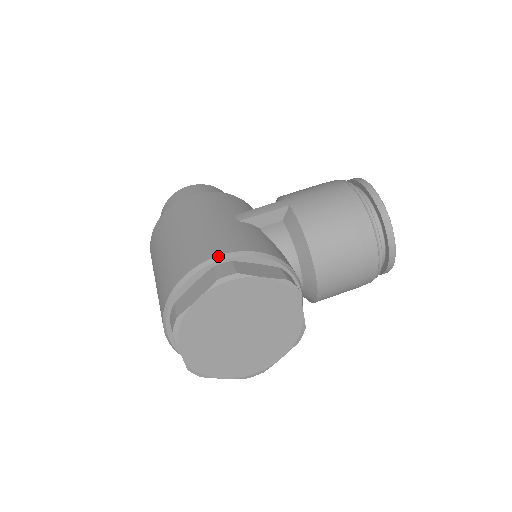
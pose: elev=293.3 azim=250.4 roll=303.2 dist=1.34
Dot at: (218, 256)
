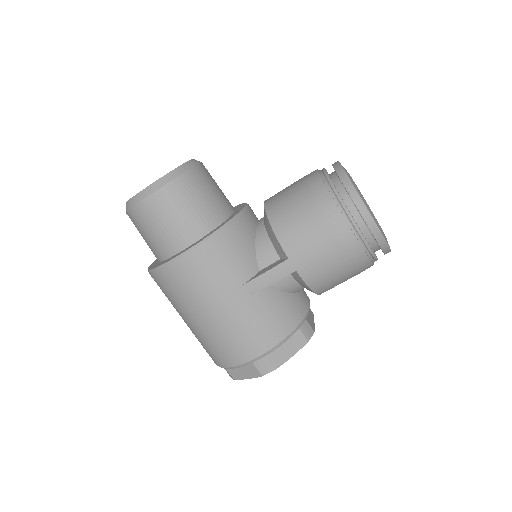
Dot at: (255, 359)
